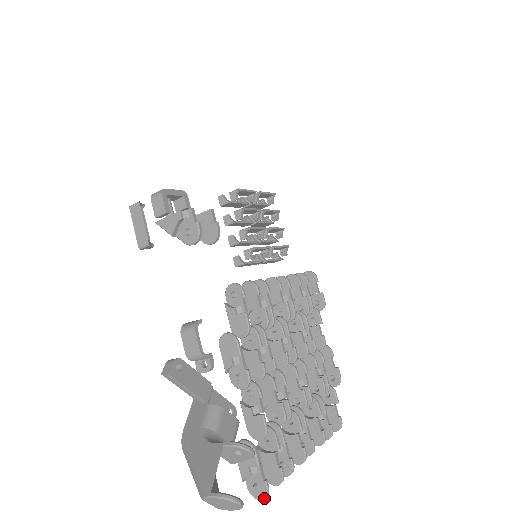
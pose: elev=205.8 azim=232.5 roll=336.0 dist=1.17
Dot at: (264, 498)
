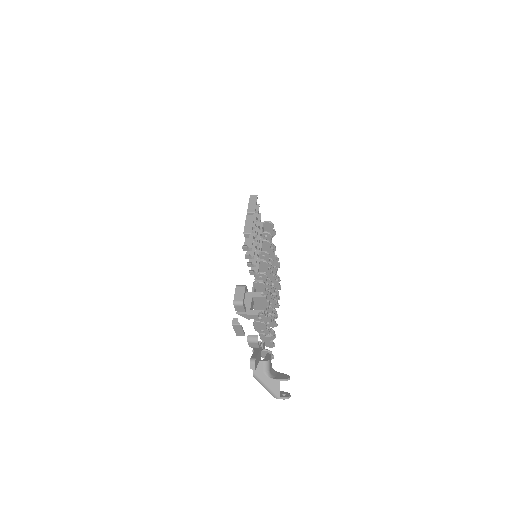
Dot at: occluded
